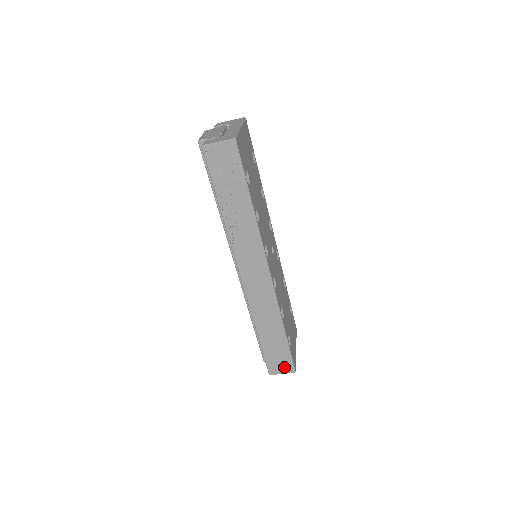
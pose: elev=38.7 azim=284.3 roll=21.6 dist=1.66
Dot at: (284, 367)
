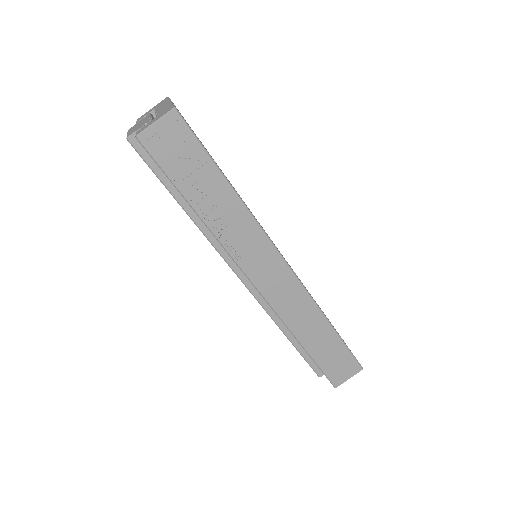
Dot at: (348, 370)
